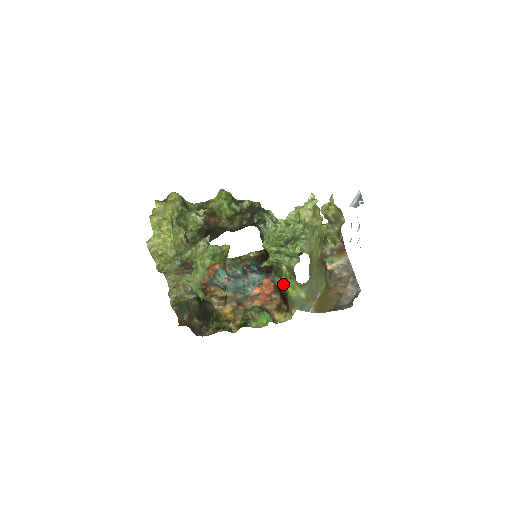
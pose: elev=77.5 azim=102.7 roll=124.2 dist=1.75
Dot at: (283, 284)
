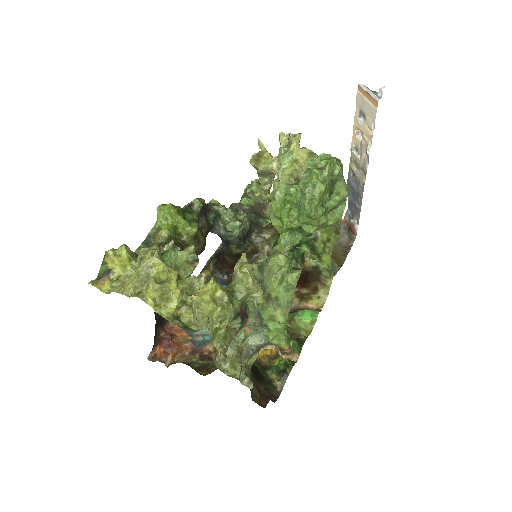
Dot at: (305, 262)
